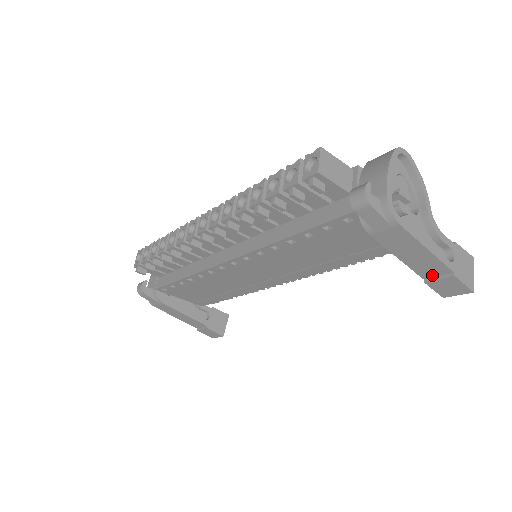
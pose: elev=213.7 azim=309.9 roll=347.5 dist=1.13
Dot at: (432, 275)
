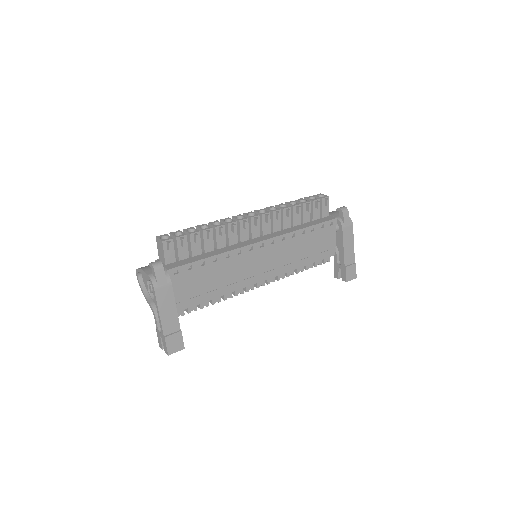
Dot at: (348, 263)
